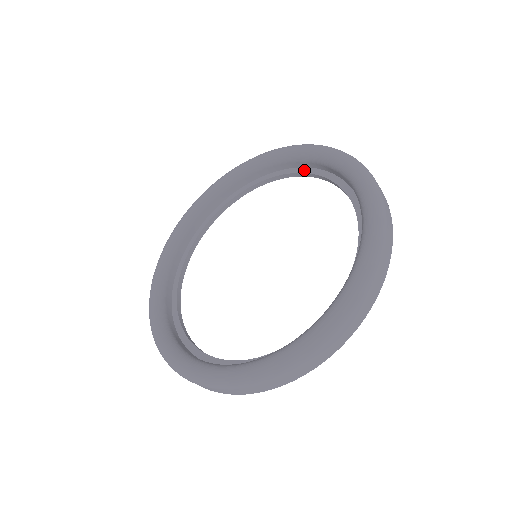
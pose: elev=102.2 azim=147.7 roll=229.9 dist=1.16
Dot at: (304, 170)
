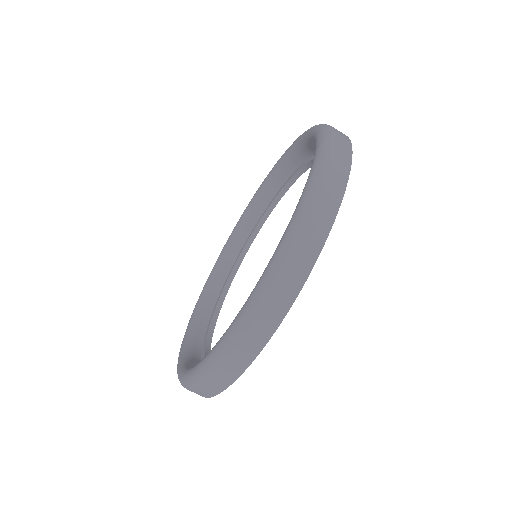
Dot at: (287, 181)
